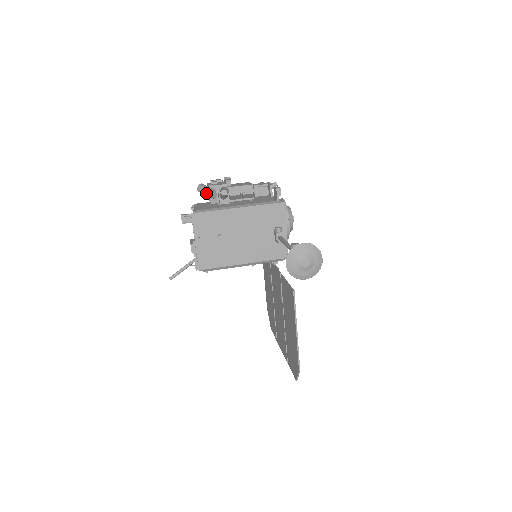
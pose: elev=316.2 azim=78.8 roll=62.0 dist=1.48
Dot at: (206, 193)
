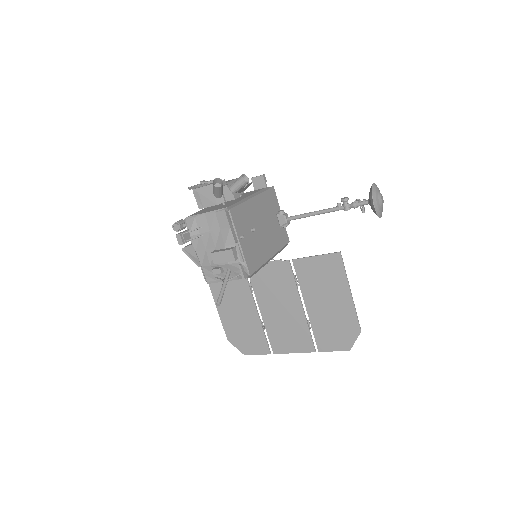
Dot at: (222, 189)
